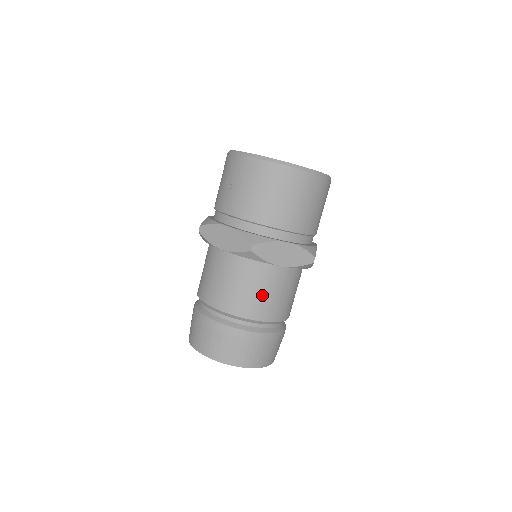
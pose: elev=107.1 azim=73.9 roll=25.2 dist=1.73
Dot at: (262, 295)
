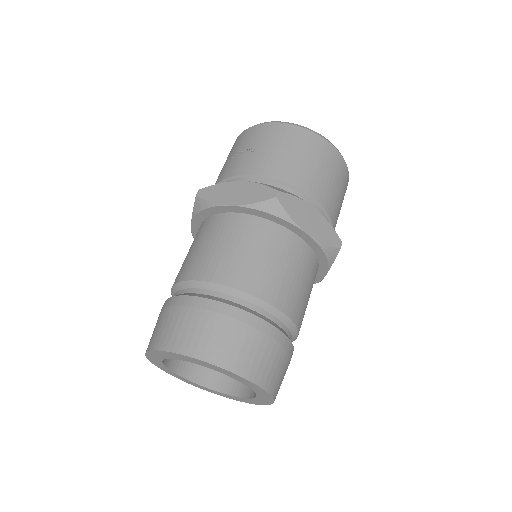
Dot at: (279, 269)
